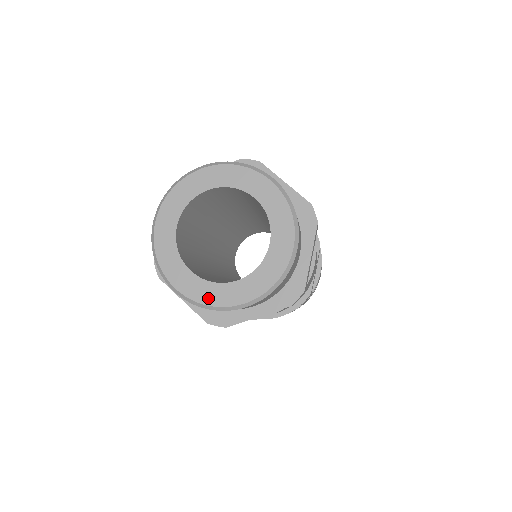
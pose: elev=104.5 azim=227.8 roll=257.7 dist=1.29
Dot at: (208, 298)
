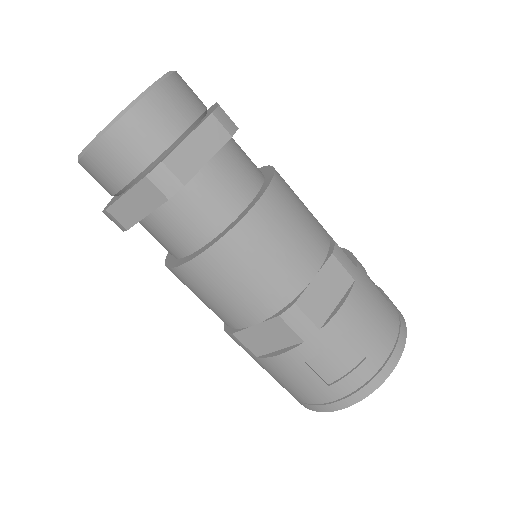
Dot at: occluded
